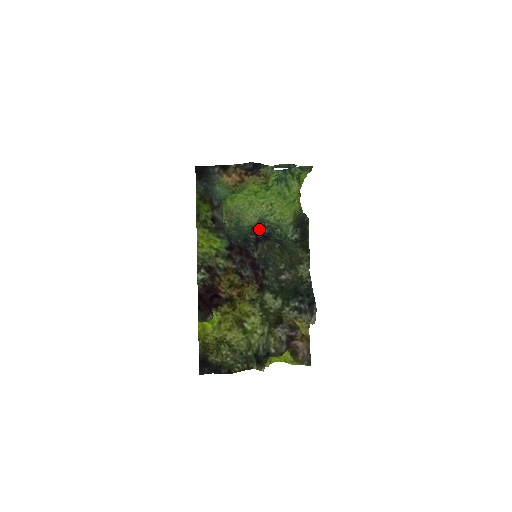
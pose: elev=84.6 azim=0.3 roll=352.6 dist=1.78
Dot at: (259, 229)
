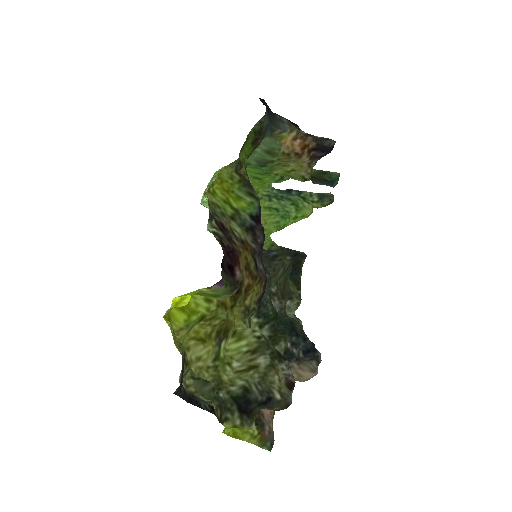
Dot at: occluded
